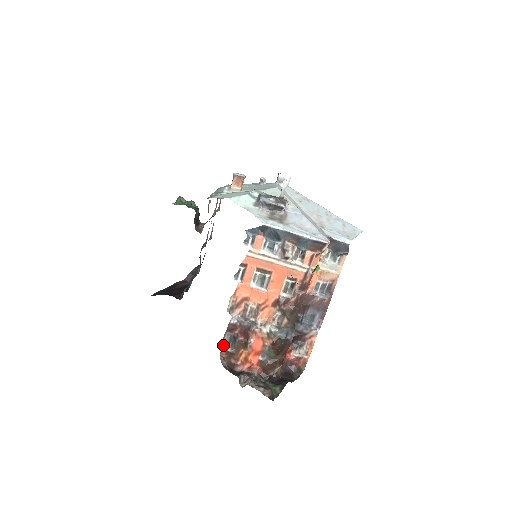
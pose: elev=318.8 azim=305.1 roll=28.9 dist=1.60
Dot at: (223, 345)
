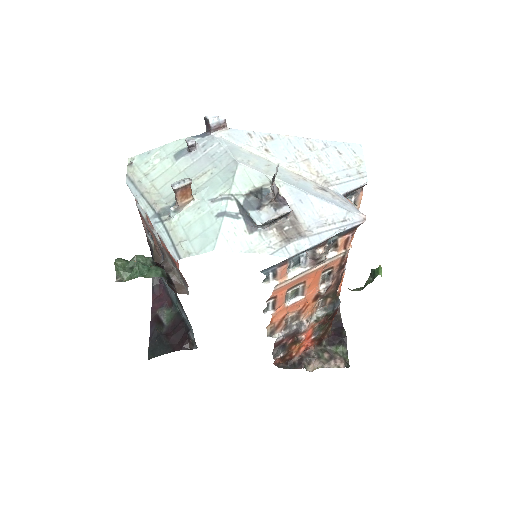
Dot at: (274, 357)
